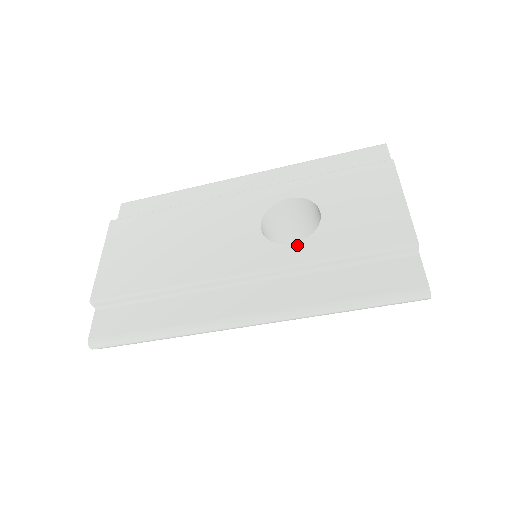
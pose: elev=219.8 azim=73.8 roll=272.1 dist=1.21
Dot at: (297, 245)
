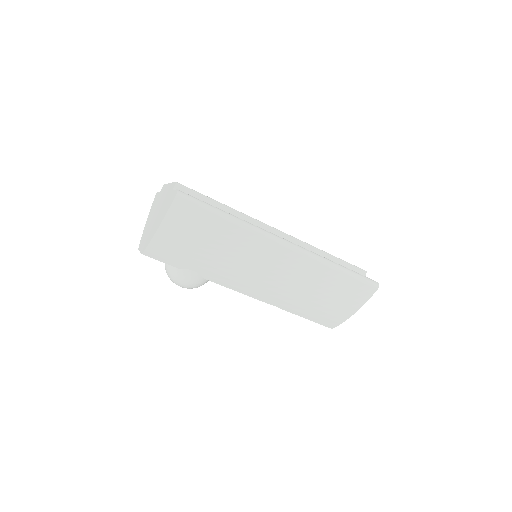
Dot at: occluded
